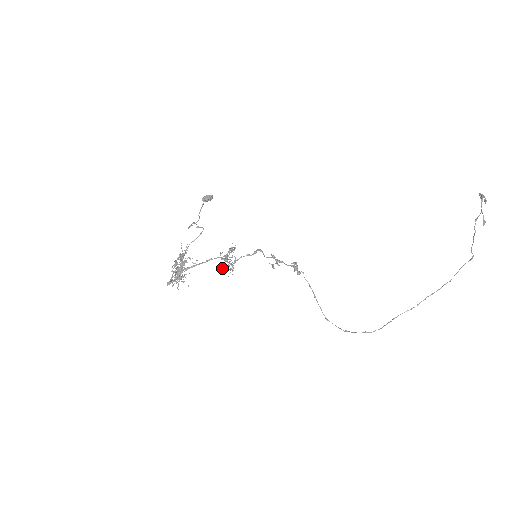
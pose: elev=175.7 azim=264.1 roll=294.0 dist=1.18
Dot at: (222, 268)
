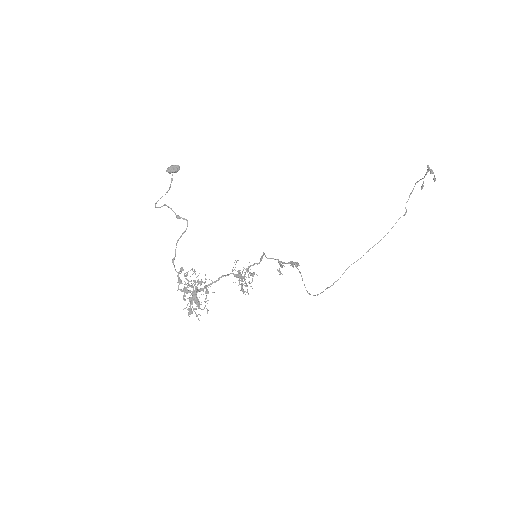
Dot at: occluded
